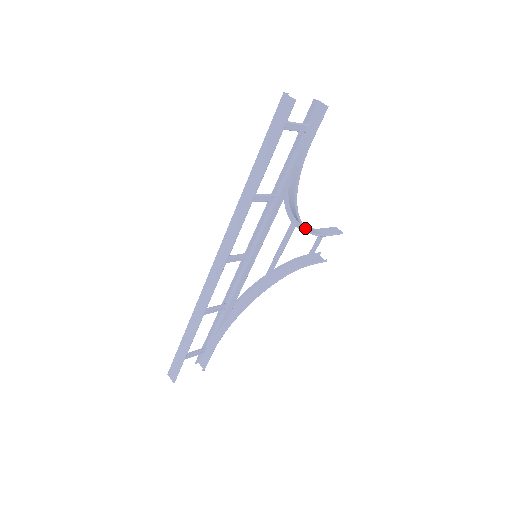
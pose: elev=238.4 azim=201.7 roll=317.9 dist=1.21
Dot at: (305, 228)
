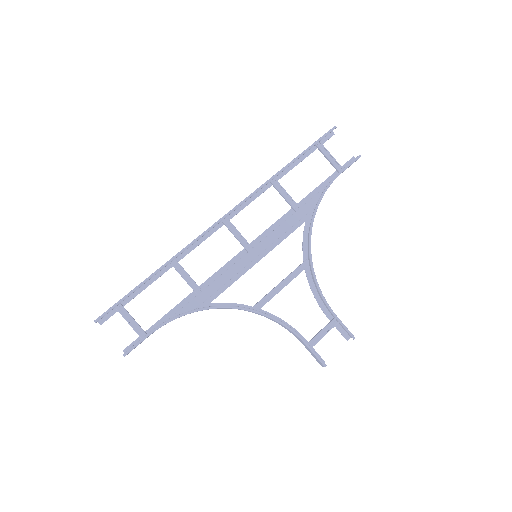
Dot at: occluded
